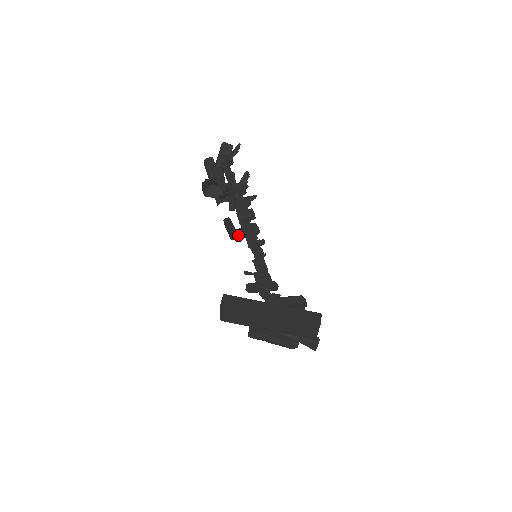
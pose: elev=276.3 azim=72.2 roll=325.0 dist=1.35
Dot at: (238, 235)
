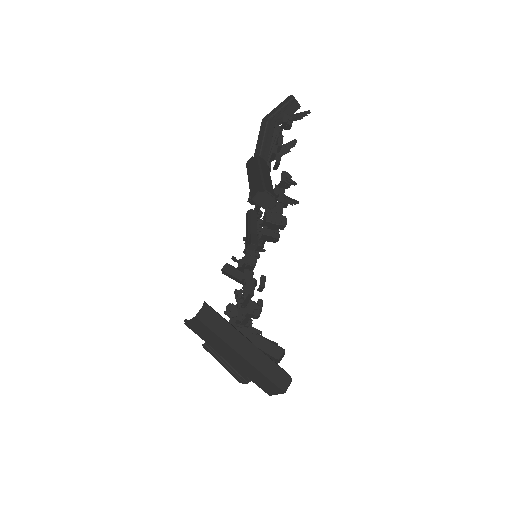
Dot at: occluded
